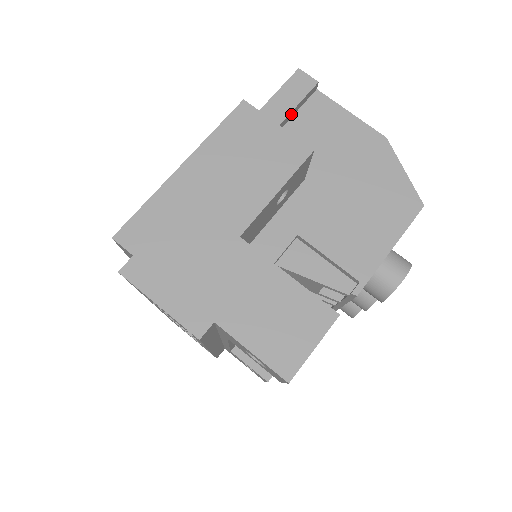
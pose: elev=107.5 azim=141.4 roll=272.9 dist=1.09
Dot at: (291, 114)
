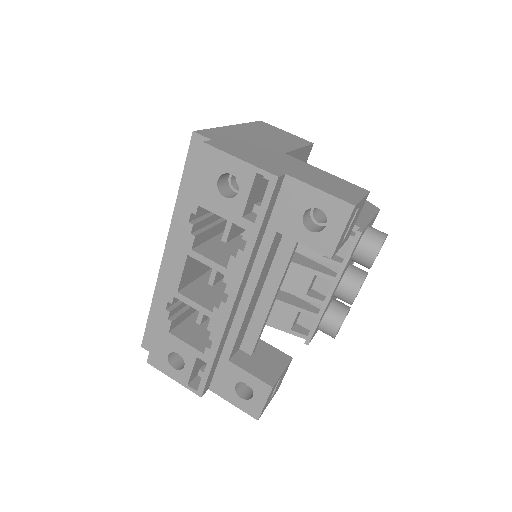
Dot at: occluded
